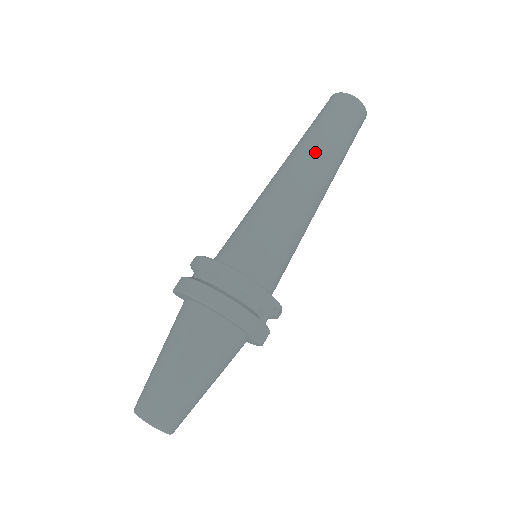
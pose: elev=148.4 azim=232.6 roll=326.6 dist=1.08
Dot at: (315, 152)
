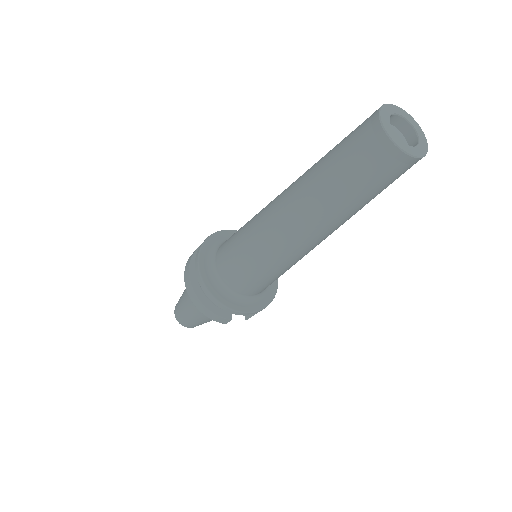
Dot at: (309, 206)
